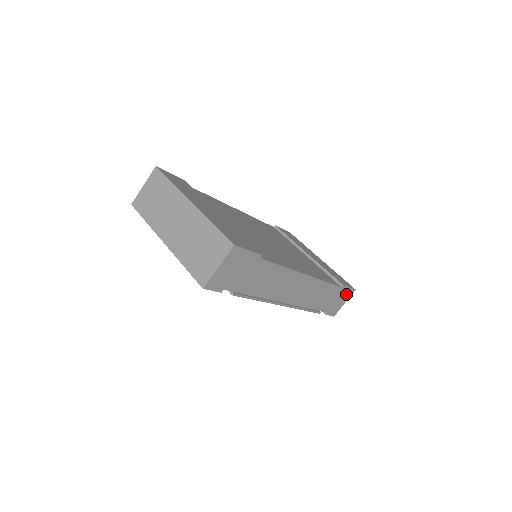
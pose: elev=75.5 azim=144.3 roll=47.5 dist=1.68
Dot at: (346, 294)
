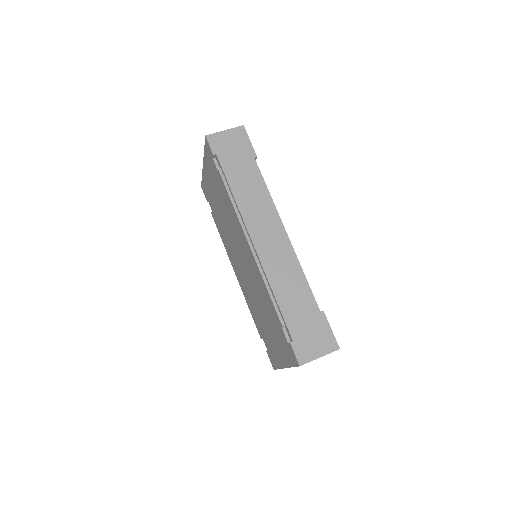
Dot at: (325, 339)
